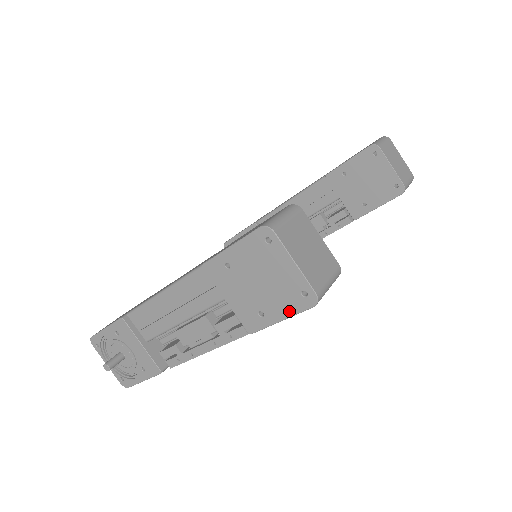
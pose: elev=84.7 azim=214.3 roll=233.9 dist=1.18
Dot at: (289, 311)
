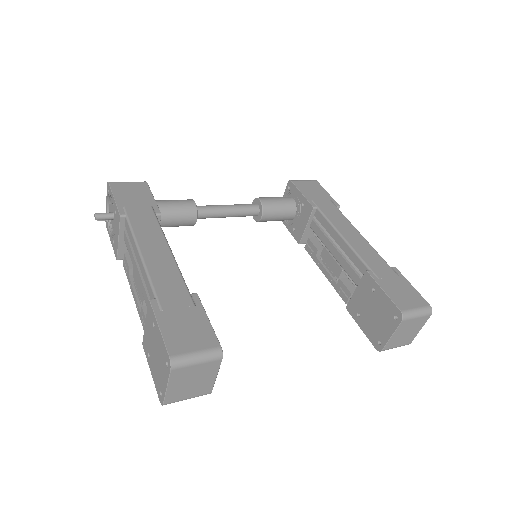
Dot at: (155, 380)
